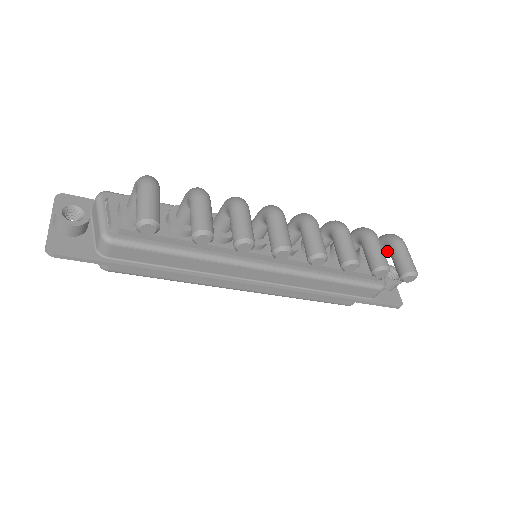
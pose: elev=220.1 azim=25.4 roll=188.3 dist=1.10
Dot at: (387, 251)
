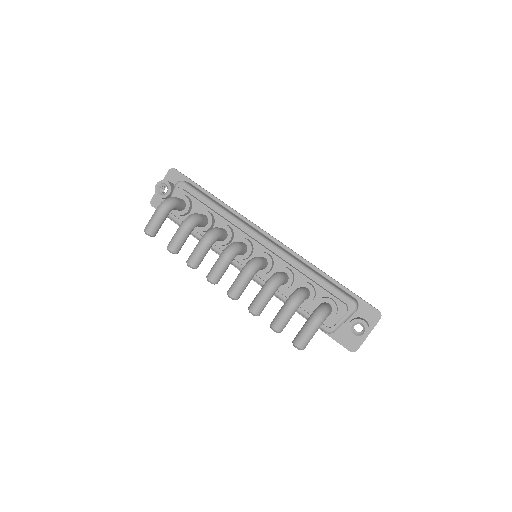
Dot at: occluded
